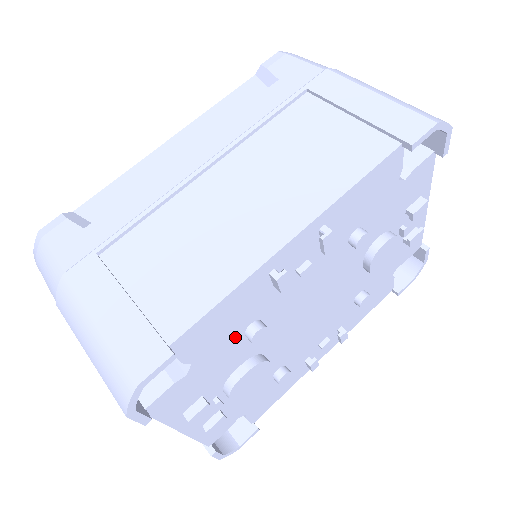
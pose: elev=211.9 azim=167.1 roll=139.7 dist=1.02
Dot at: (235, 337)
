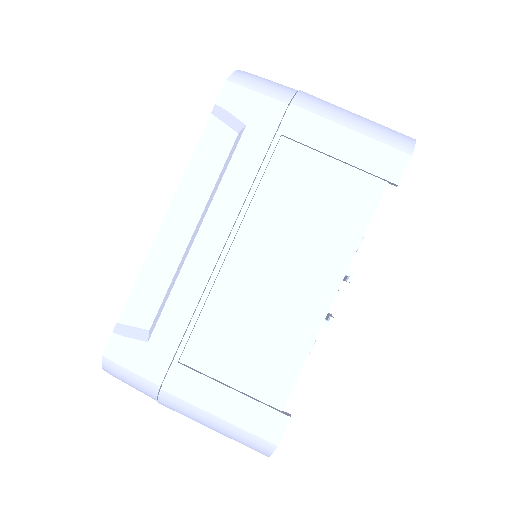
Dot at: occluded
